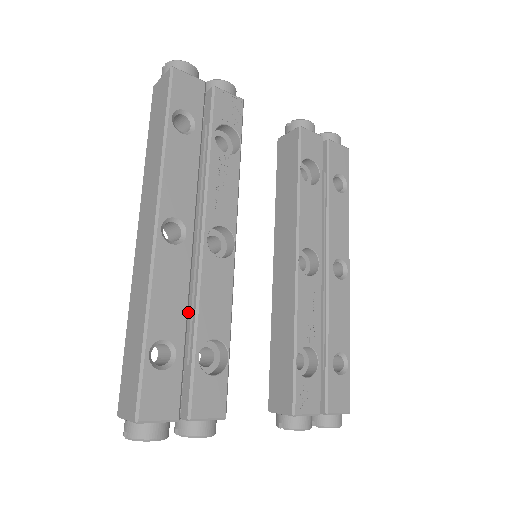
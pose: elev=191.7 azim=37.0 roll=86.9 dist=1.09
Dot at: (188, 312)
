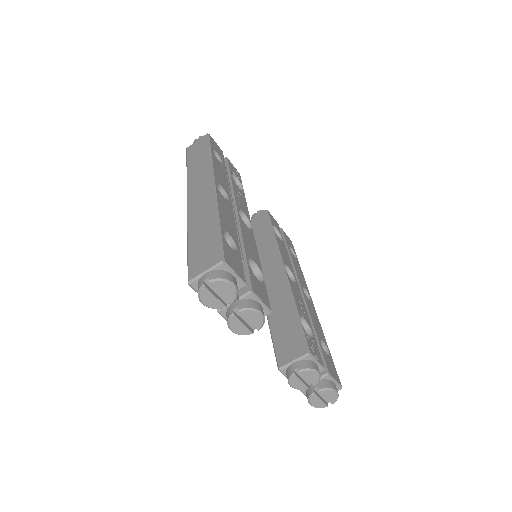
Dot at: occluded
